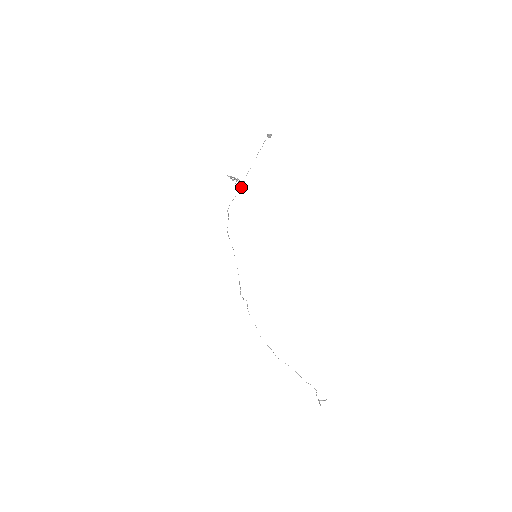
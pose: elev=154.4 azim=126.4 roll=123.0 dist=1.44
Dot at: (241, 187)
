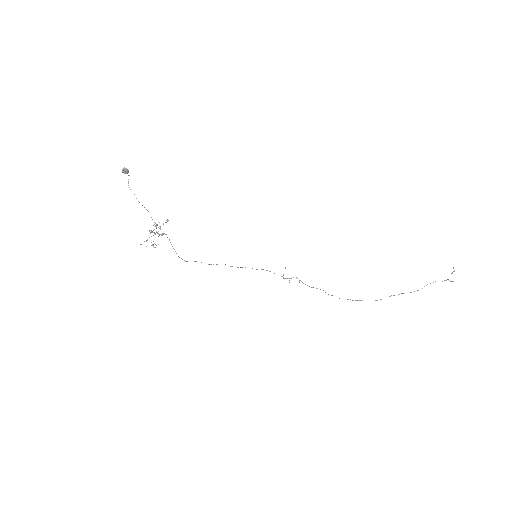
Dot at: occluded
